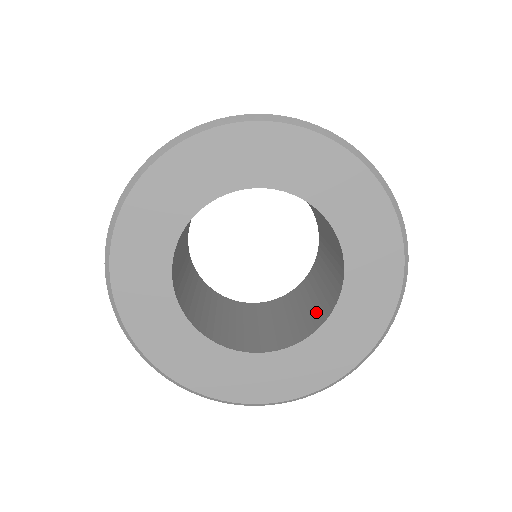
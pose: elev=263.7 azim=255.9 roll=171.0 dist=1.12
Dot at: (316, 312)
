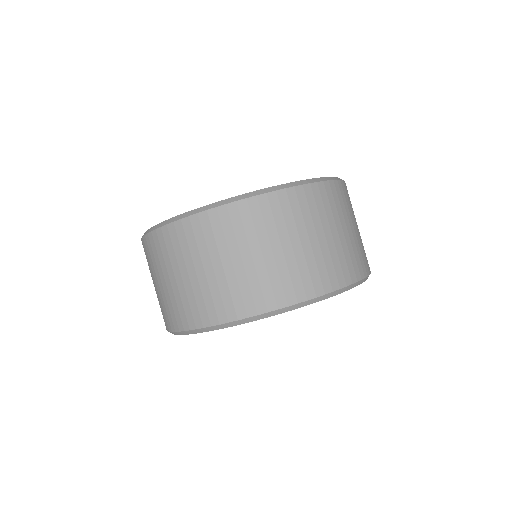
Dot at: occluded
